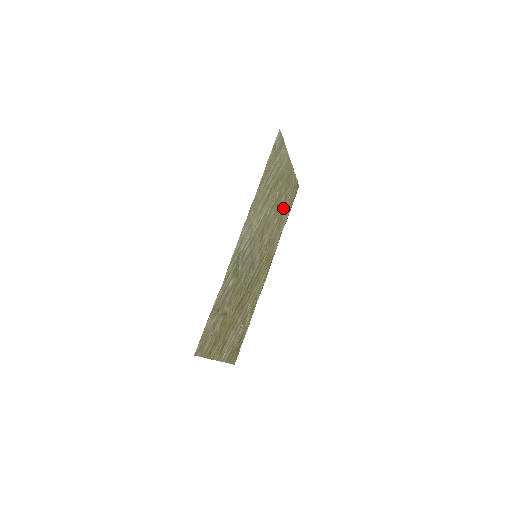
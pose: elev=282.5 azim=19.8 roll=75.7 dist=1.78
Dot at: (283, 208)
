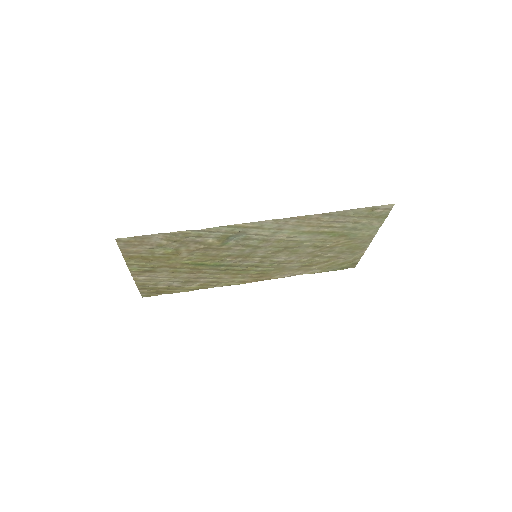
Dot at: (322, 261)
